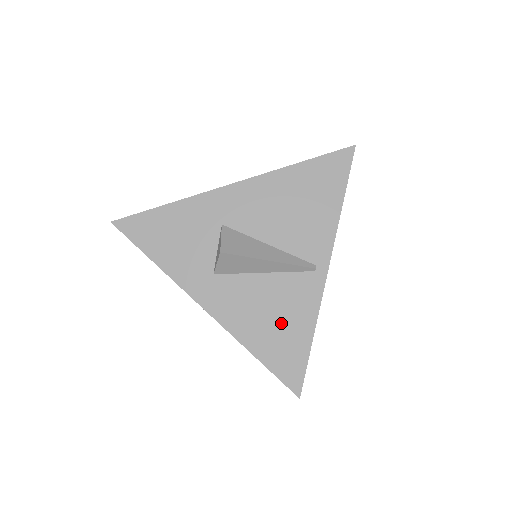
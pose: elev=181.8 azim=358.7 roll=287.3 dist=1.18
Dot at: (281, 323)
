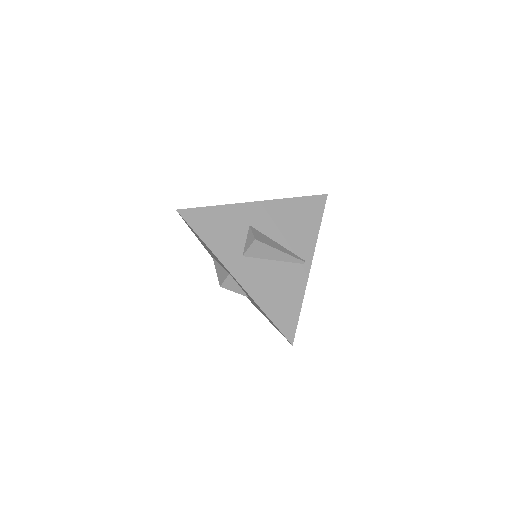
Dot at: (283, 294)
